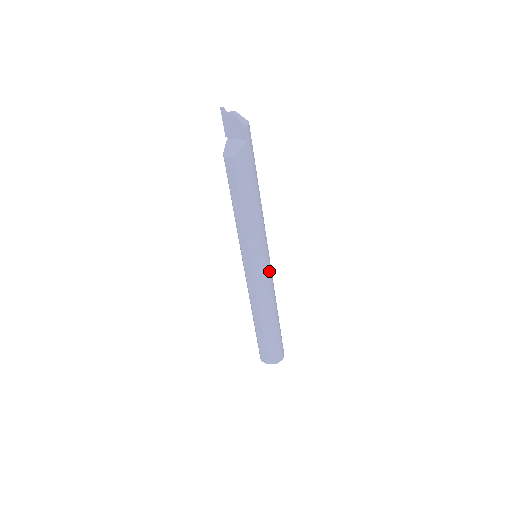
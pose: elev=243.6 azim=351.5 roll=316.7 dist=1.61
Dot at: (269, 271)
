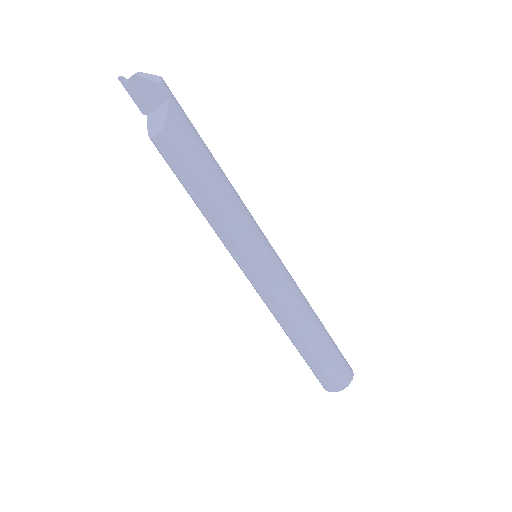
Dot at: (281, 268)
